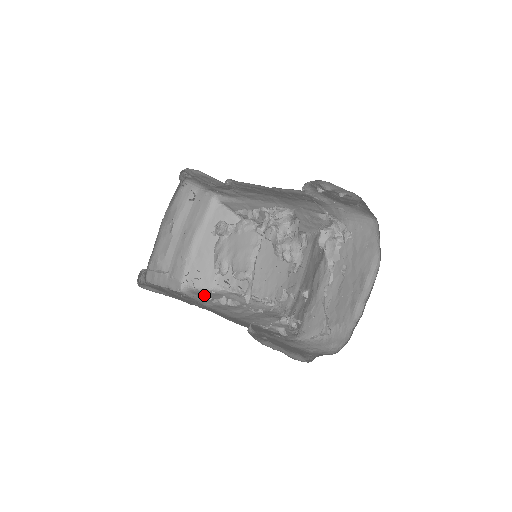
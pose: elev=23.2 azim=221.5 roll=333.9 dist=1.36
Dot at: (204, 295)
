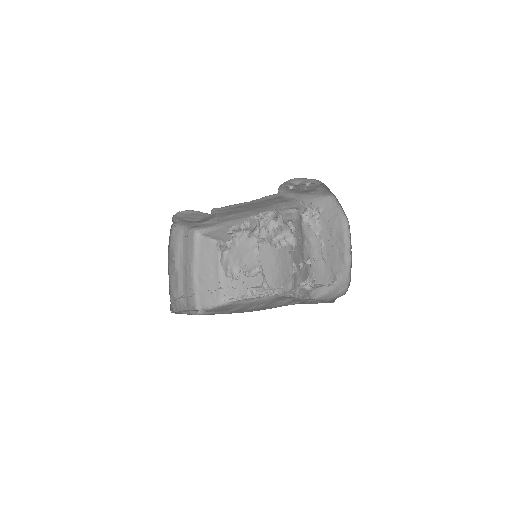
Dot at: (218, 310)
